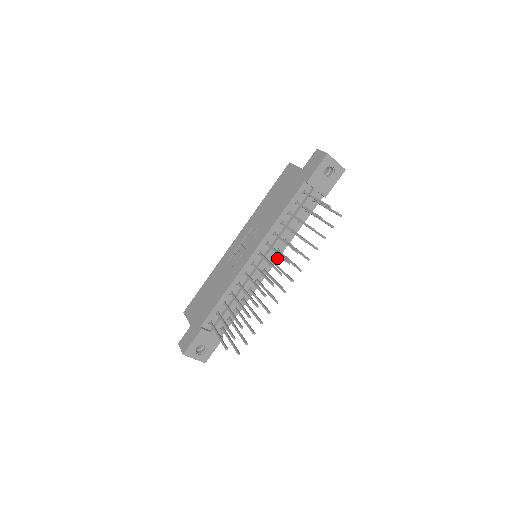
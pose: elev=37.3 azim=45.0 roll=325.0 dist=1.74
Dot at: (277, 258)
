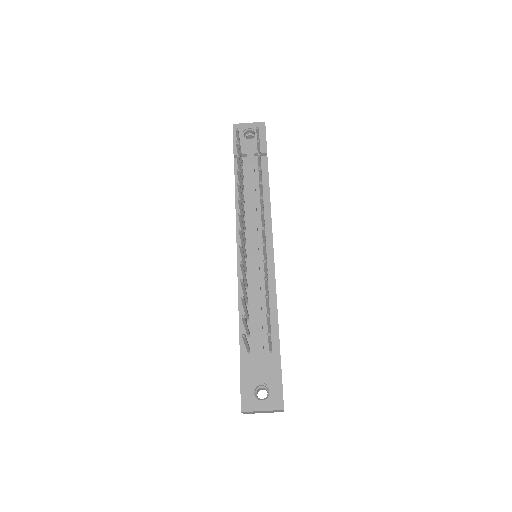
Dot at: (271, 235)
